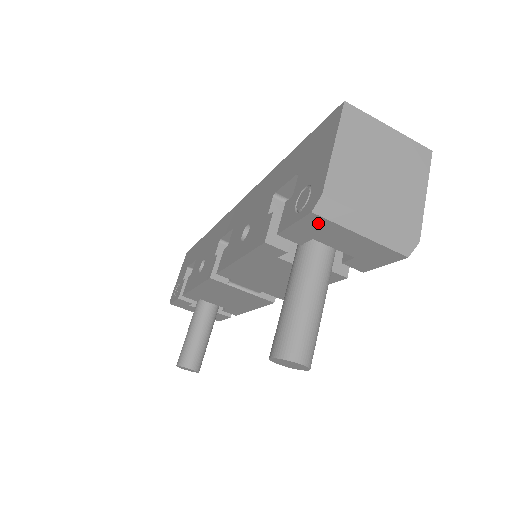
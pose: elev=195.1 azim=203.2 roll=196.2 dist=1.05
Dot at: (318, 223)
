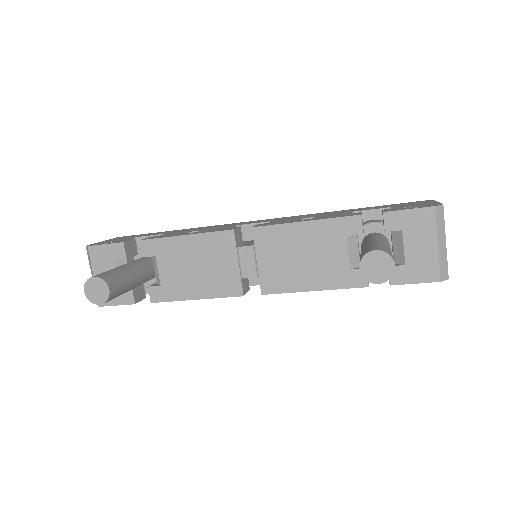
Dot at: (426, 218)
